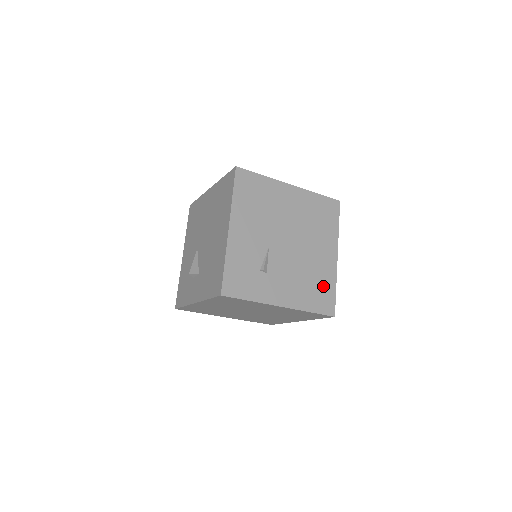
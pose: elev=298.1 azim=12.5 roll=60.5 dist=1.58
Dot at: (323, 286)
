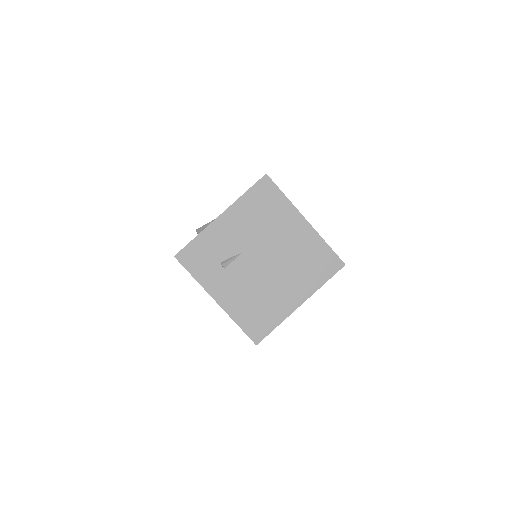
Dot at: (266, 316)
